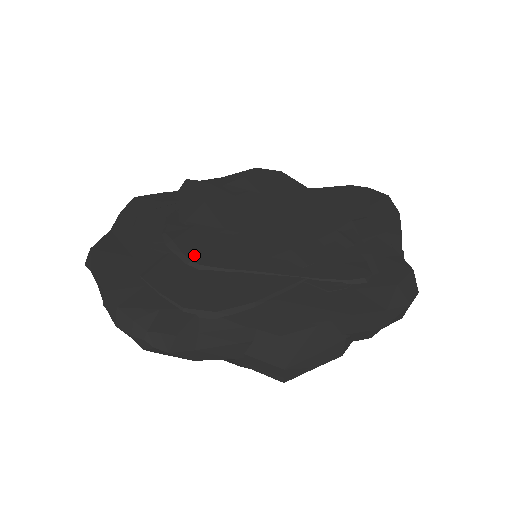
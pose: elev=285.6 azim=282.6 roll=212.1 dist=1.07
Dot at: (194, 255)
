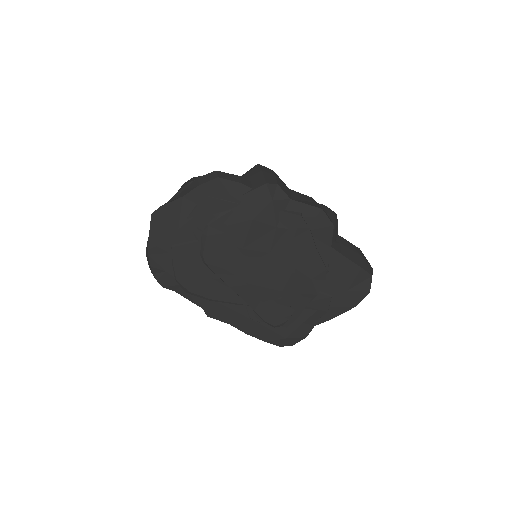
Dot at: (208, 254)
